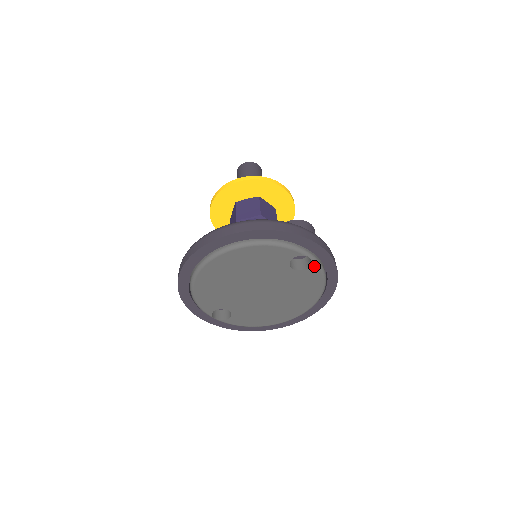
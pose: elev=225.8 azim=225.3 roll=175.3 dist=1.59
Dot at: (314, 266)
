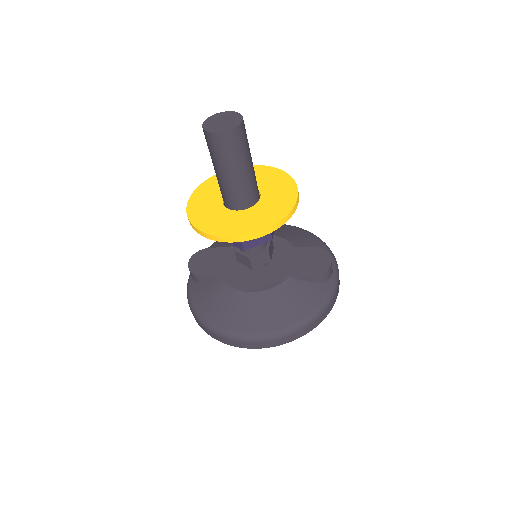
Dot at: occluded
